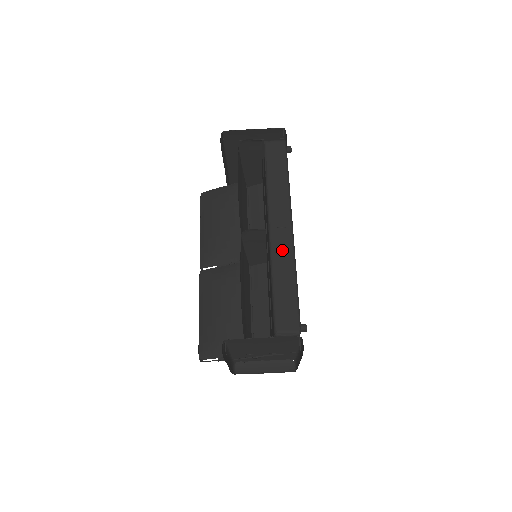
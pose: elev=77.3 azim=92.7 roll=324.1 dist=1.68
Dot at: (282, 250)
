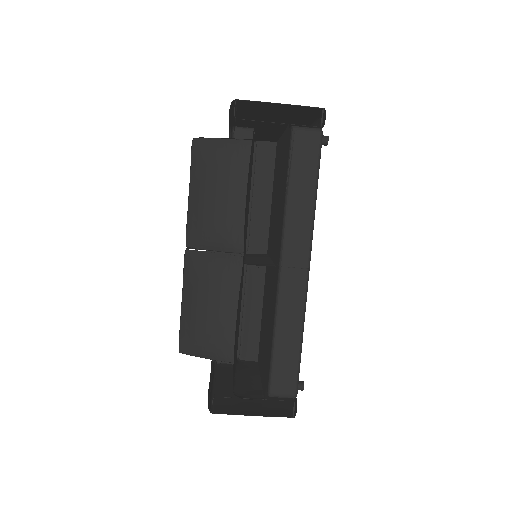
Dot at: (292, 298)
